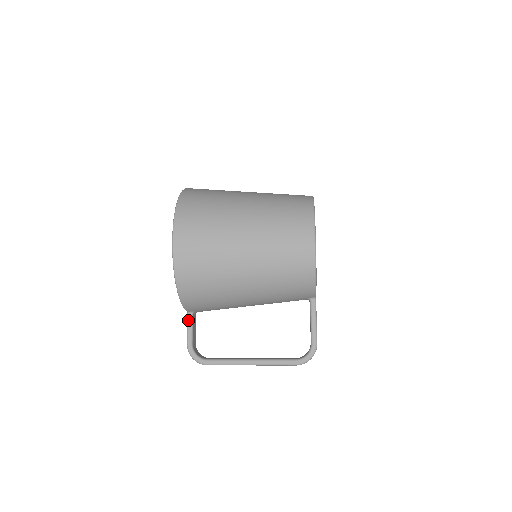
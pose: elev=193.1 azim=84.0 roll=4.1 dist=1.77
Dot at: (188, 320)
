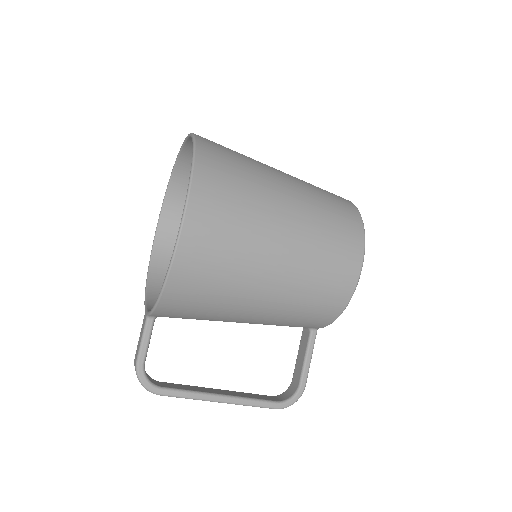
Dot at: (146, 327)
